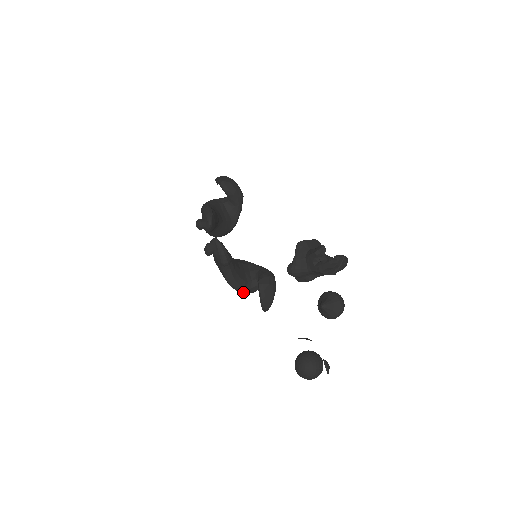
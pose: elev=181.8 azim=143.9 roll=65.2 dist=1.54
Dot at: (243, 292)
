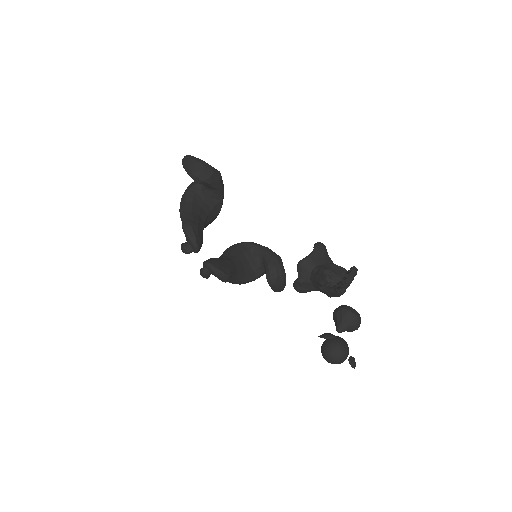
Dot at: occluded
